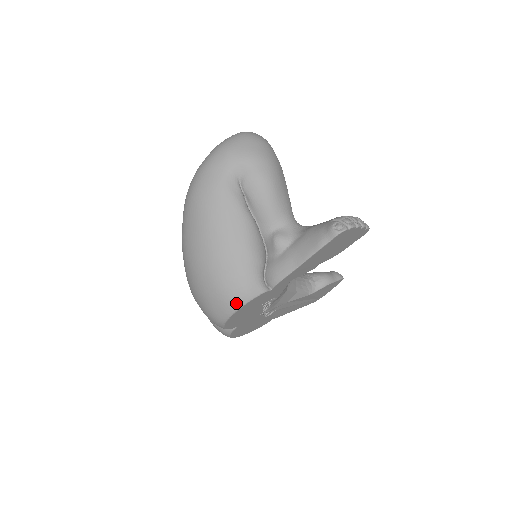
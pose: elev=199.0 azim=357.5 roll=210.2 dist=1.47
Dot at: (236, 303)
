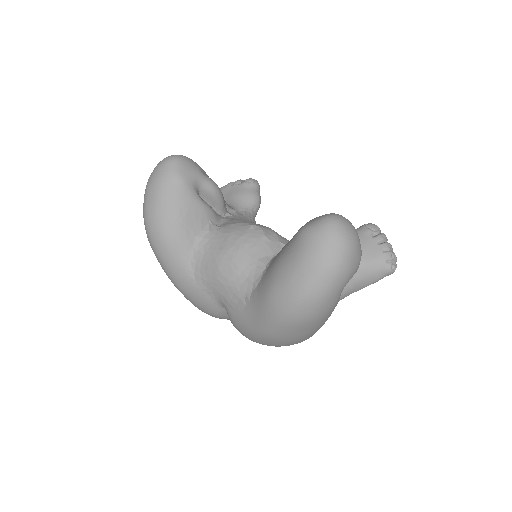
Dot at: occluded
